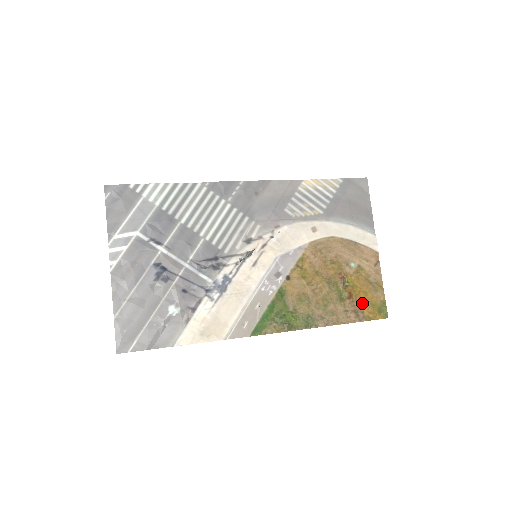
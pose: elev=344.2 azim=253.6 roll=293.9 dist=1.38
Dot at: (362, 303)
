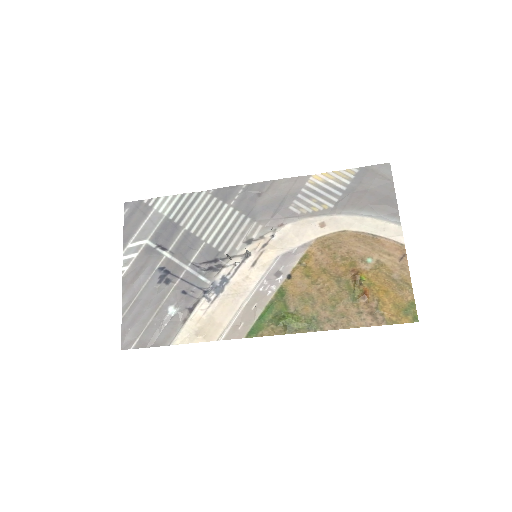
Dot at: (382, 304)
